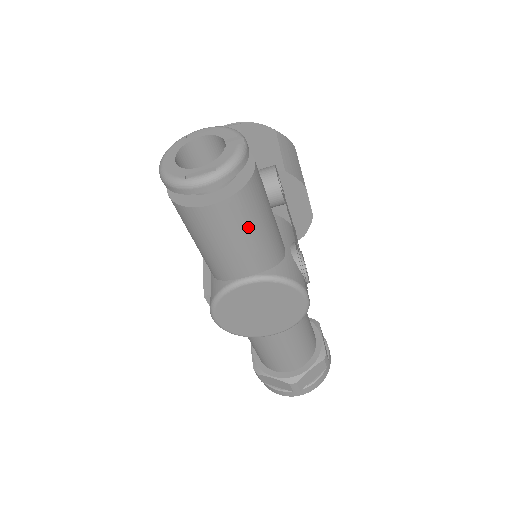
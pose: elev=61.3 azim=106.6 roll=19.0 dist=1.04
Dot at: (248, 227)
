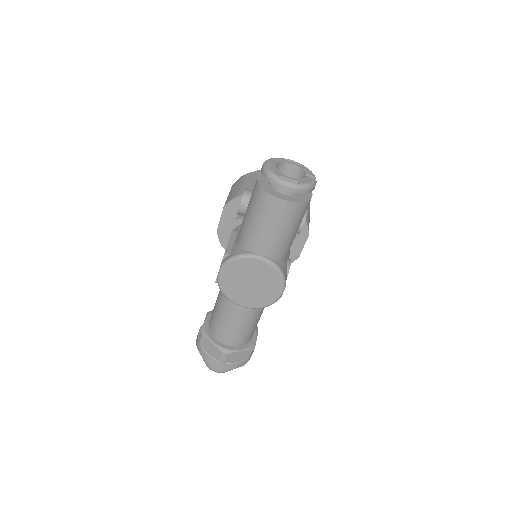
Dot at: (287, 226)
